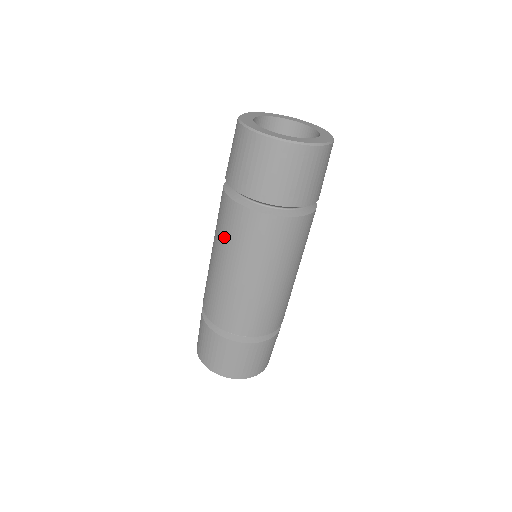
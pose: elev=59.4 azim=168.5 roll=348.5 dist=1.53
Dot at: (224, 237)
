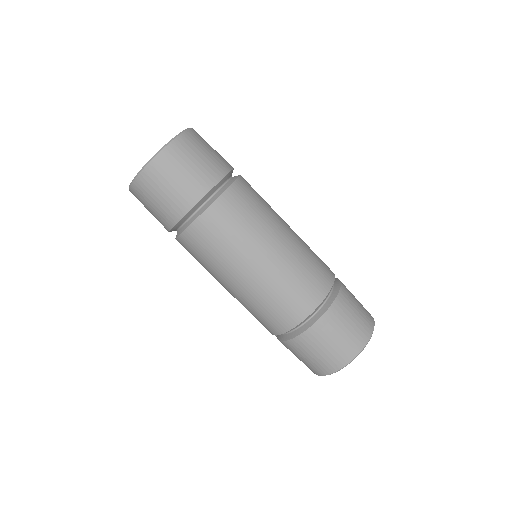
Dot at: (205, 267)
